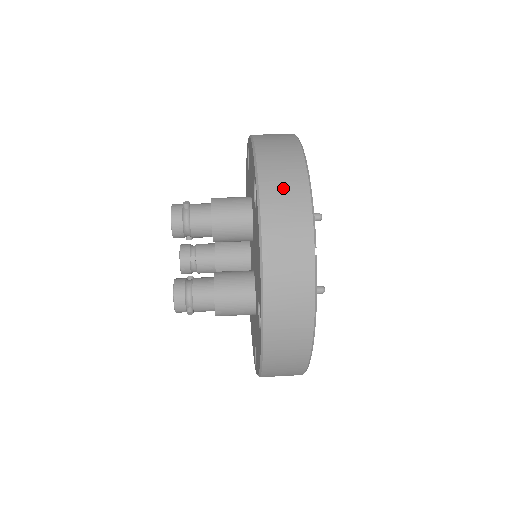
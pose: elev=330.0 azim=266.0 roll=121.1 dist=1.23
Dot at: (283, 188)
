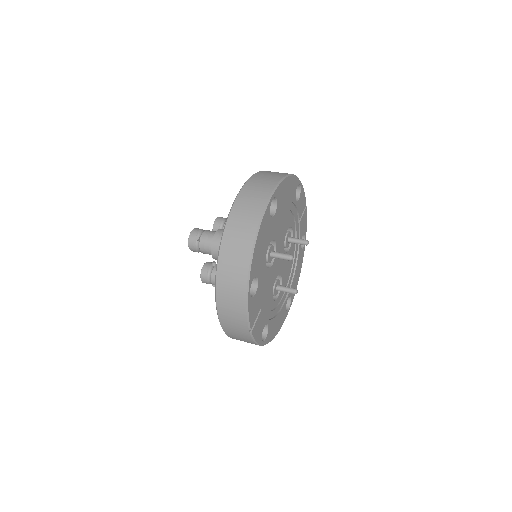
Dot at: (230, 297)
